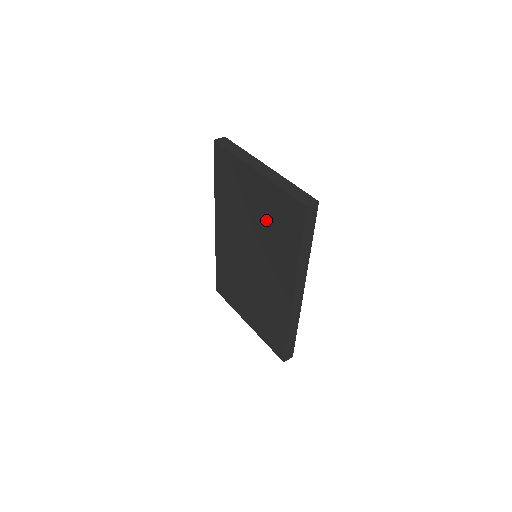
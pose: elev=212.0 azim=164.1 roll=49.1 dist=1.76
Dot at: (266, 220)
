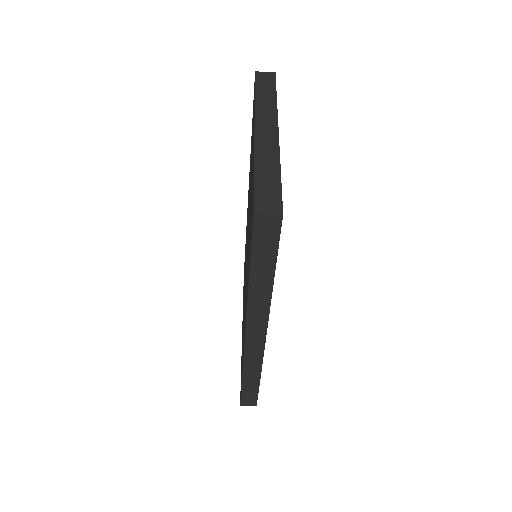
Dot at: (250, 211)
